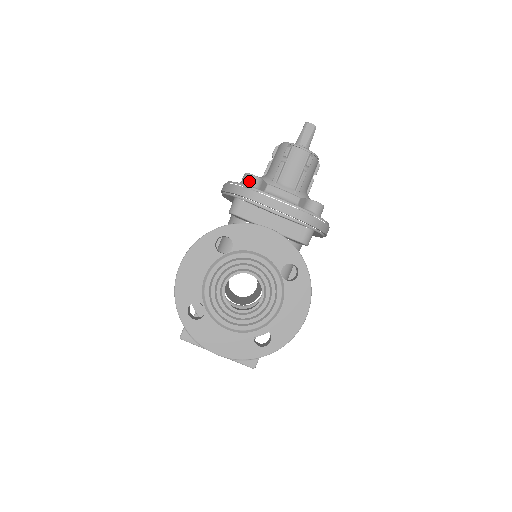
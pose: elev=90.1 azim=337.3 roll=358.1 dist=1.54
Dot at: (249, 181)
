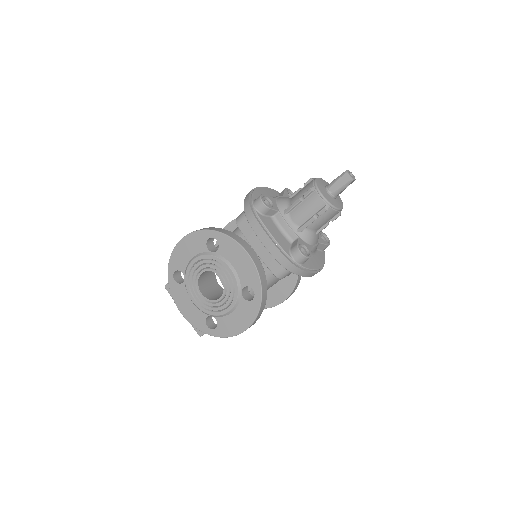
Dot at: (257, 205)
